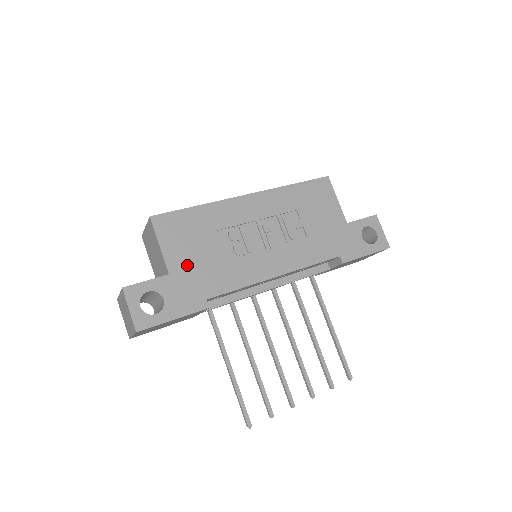
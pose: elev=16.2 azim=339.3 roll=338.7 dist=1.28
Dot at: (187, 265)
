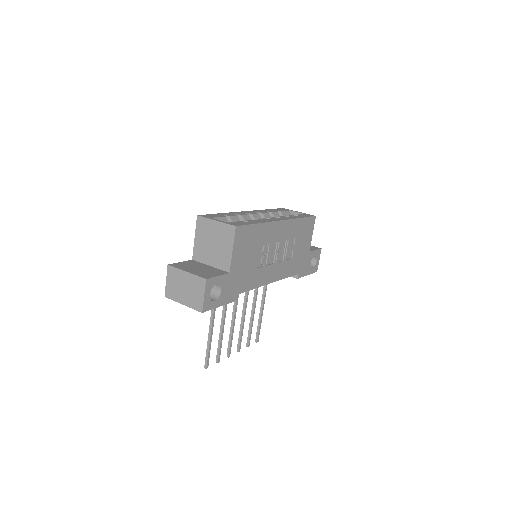
Dot at: (239, 268)
